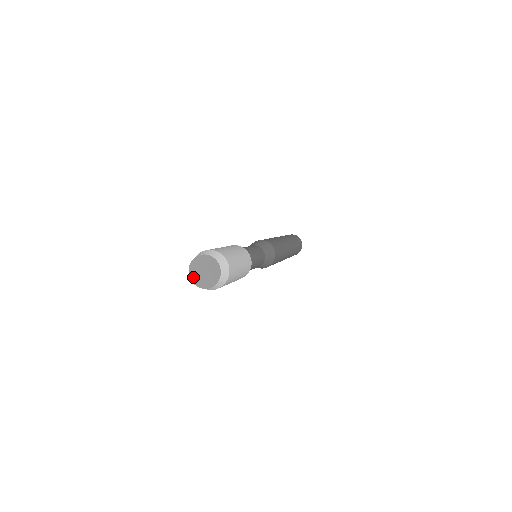
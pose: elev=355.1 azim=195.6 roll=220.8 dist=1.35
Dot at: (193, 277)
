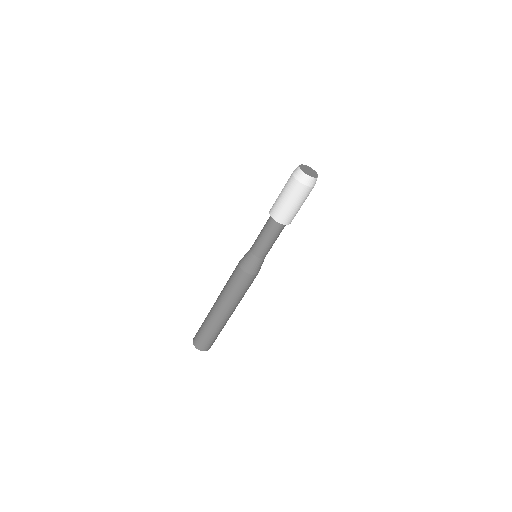
Dot at: (303, 170)
